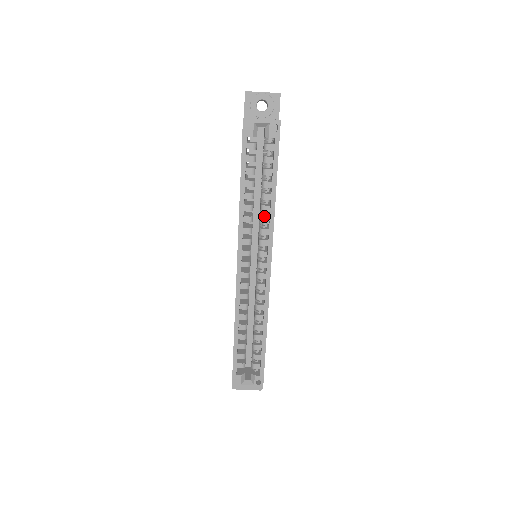
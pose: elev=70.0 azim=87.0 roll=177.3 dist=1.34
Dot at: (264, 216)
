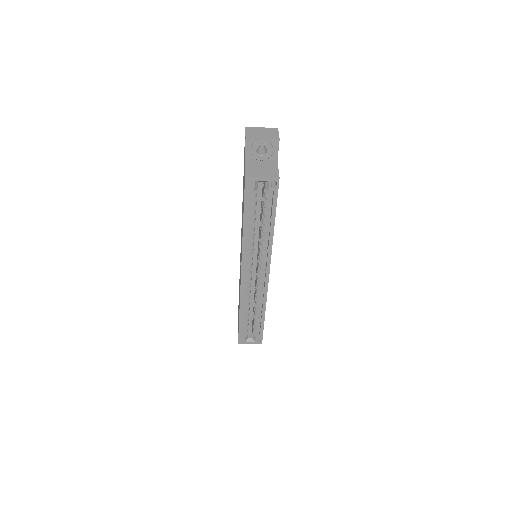
Dot at: (263, 241)
